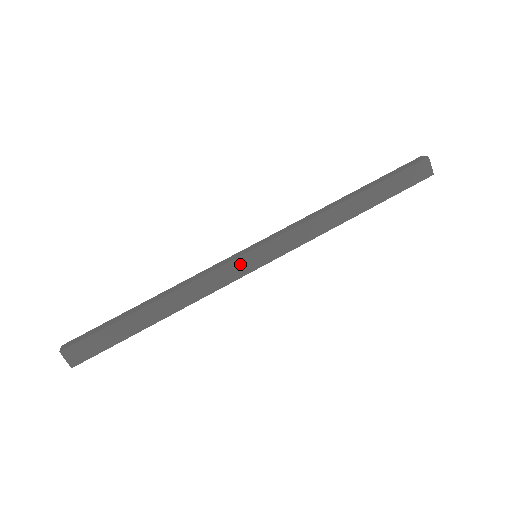
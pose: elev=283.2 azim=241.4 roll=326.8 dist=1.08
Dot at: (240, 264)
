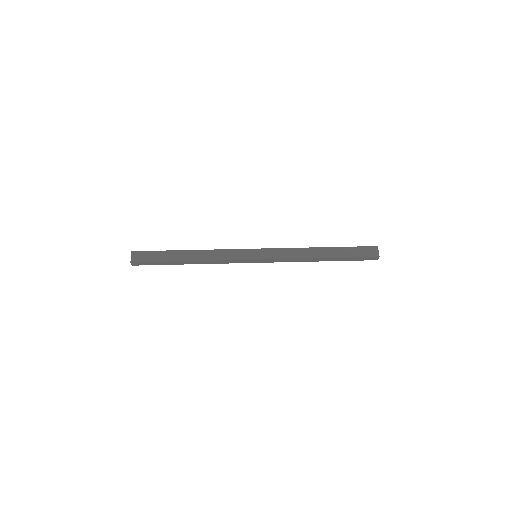
Dot at: (245, 253)
